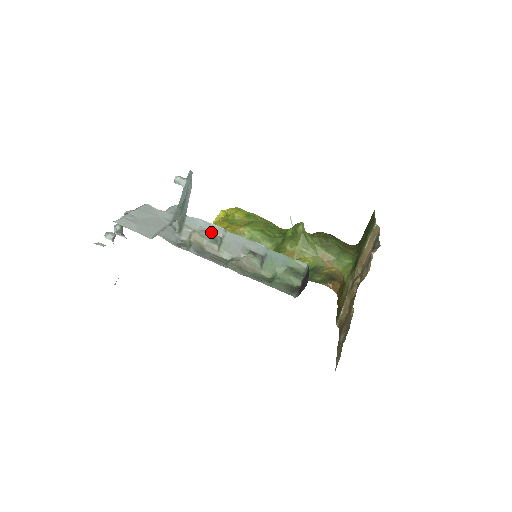
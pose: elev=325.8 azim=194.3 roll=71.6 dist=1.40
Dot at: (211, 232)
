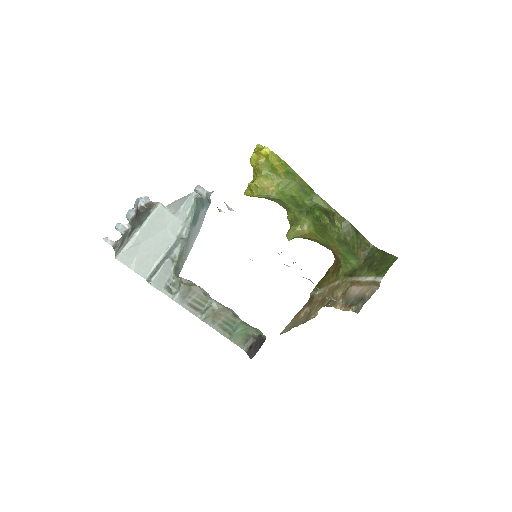
Dot at: (199, 287)
